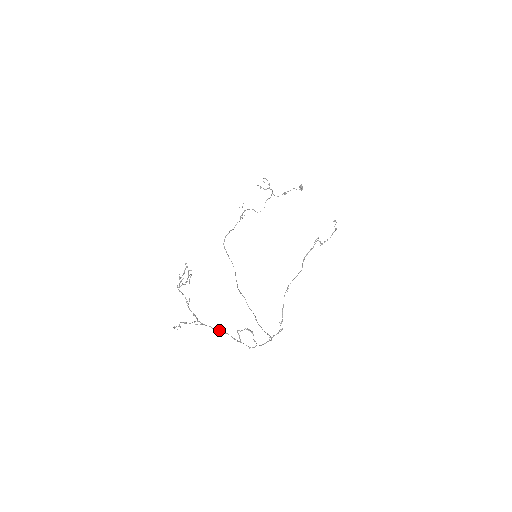
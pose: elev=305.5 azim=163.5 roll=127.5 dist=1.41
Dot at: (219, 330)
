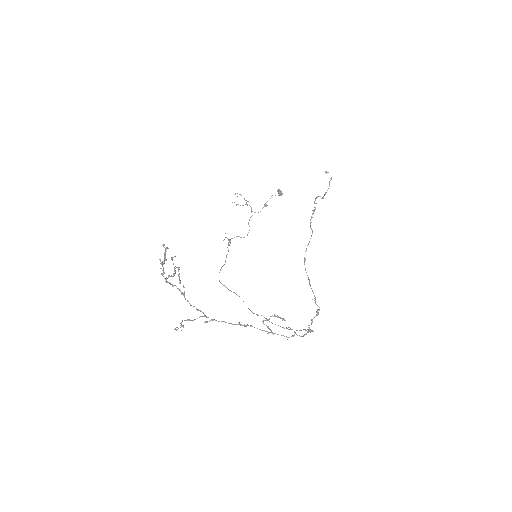
Dot at: (238, 324)
